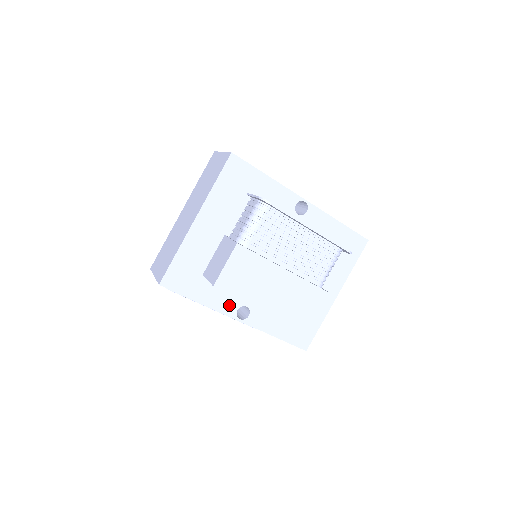
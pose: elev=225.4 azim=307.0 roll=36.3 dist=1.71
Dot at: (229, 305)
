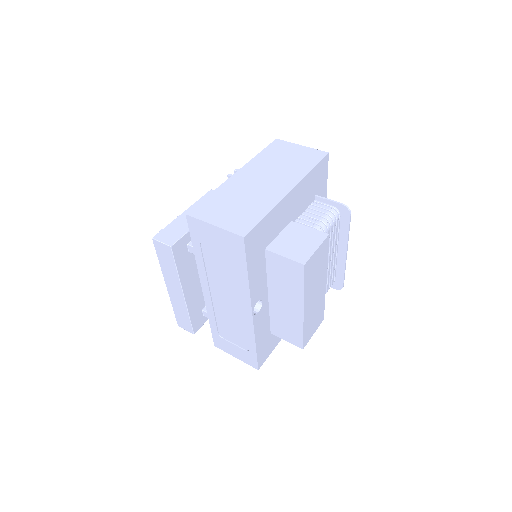
Dot at: (257, 293)
